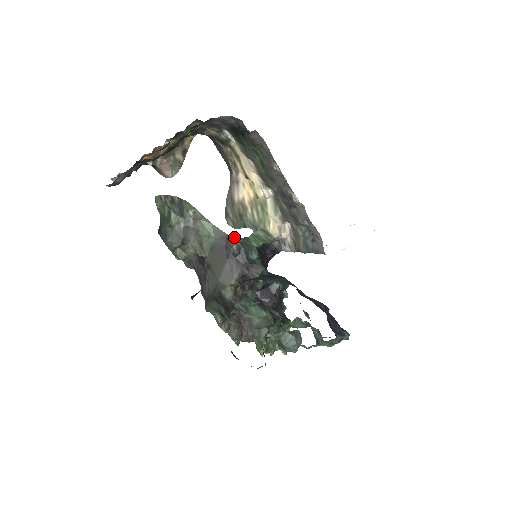
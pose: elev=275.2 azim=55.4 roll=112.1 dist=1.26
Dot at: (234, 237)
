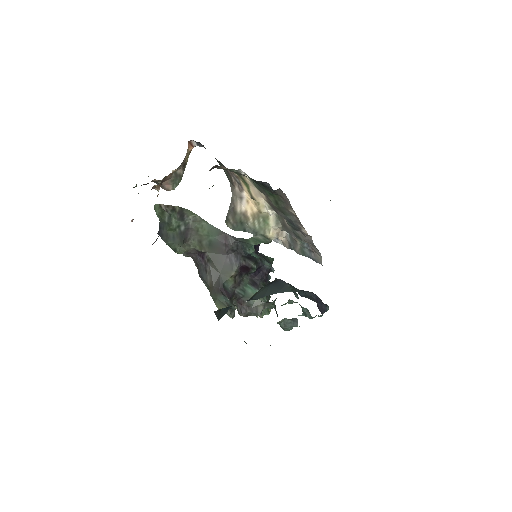
Dot at: (233, 236)
